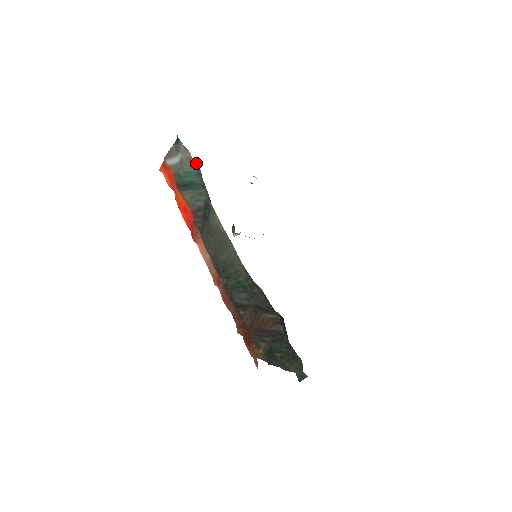
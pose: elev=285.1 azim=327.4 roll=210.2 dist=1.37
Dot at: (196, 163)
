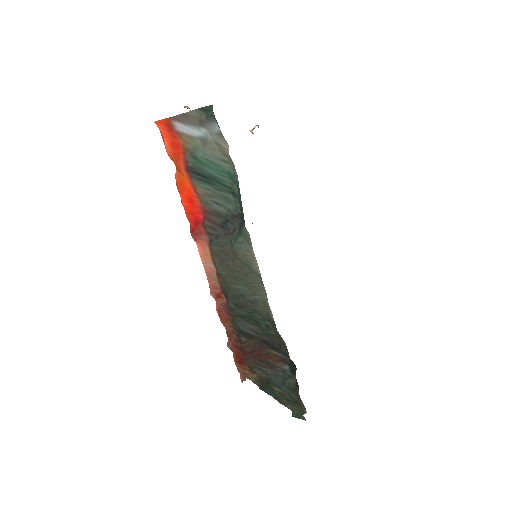
Dot at: (232, 161)
